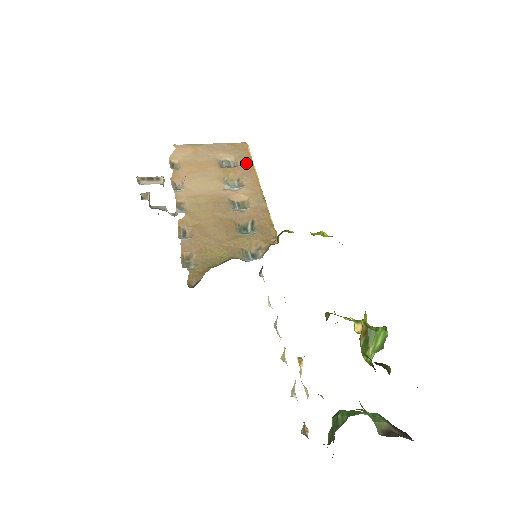
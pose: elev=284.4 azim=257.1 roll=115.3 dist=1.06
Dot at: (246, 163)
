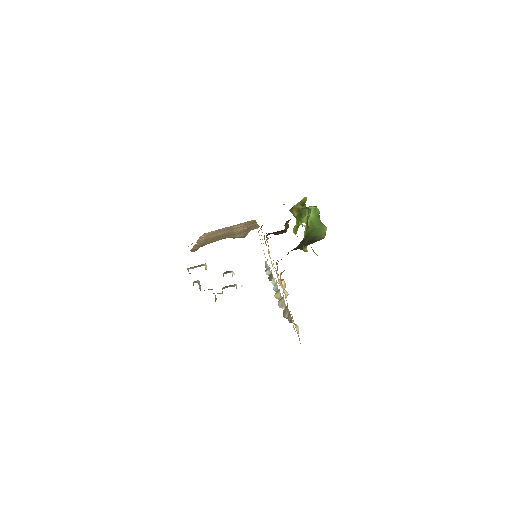
Dot at: occluded
